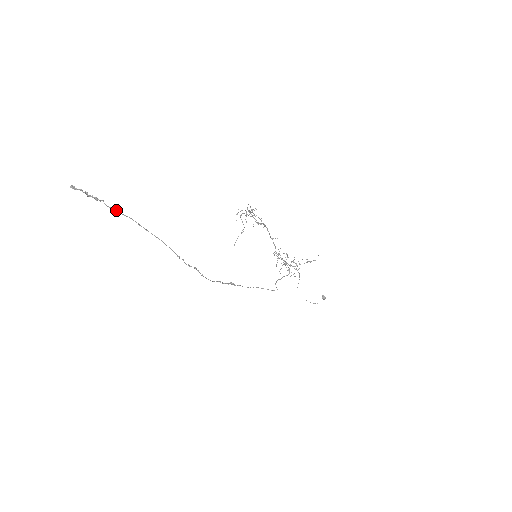
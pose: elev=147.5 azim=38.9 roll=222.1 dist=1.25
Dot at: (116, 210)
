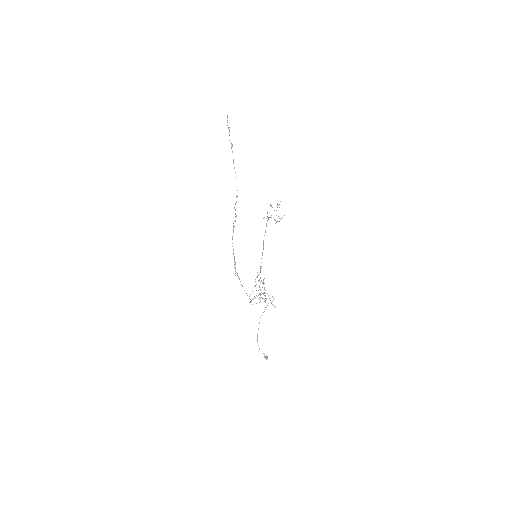
Dot at: (231, 144)
